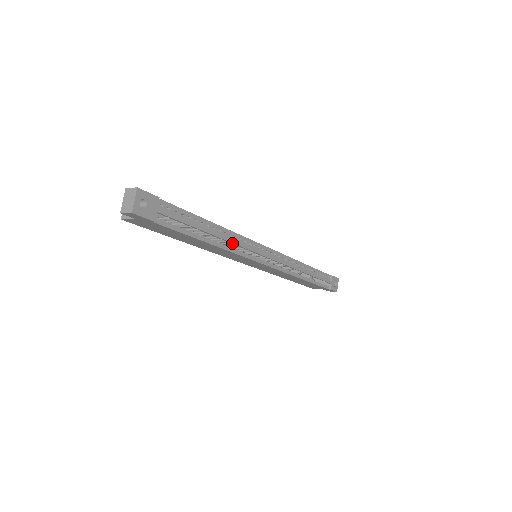
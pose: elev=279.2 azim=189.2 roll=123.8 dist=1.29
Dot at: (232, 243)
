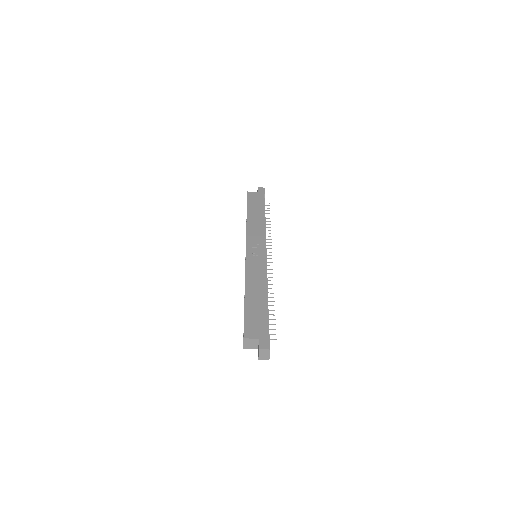
Dot at: (266, 285)
